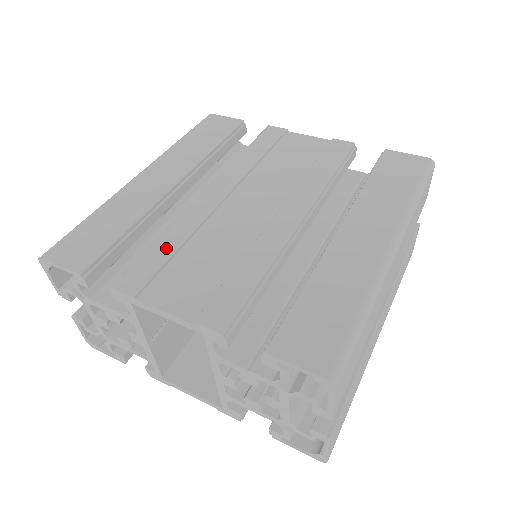
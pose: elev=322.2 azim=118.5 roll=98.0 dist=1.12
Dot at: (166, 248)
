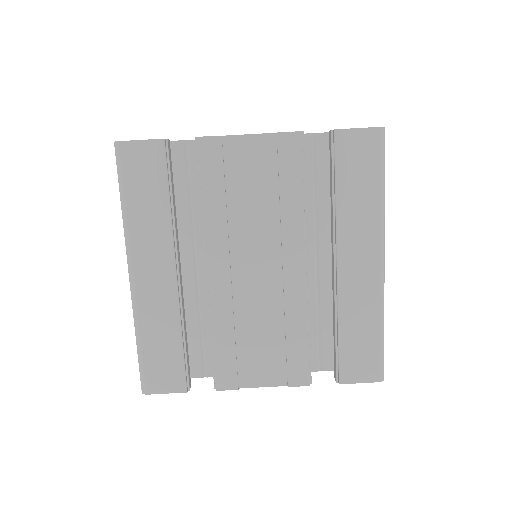
Dot at: (226, 344)
